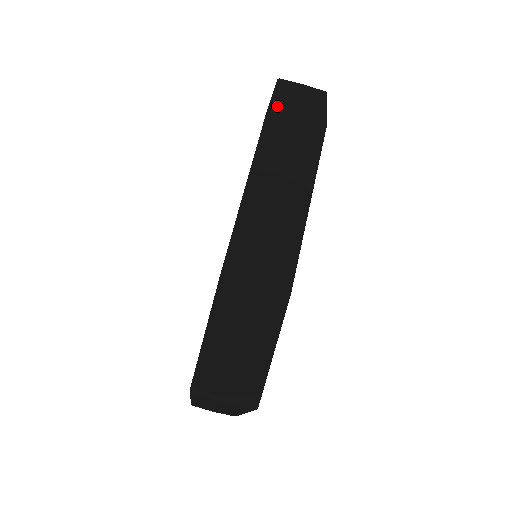
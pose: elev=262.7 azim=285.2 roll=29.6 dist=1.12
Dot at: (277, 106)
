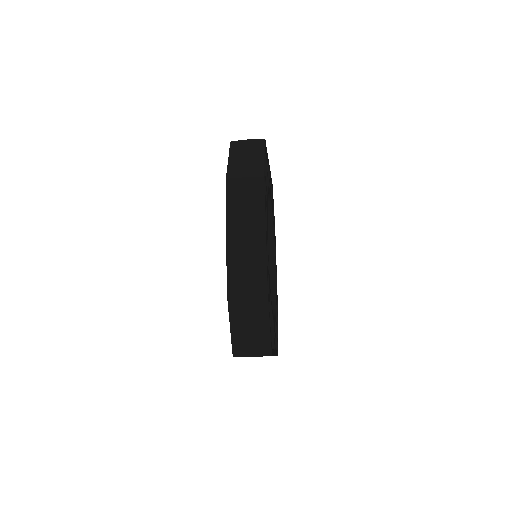
Dot at: (231, 175)
